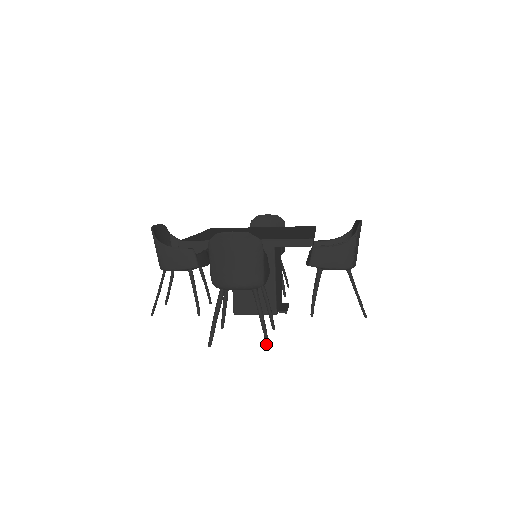
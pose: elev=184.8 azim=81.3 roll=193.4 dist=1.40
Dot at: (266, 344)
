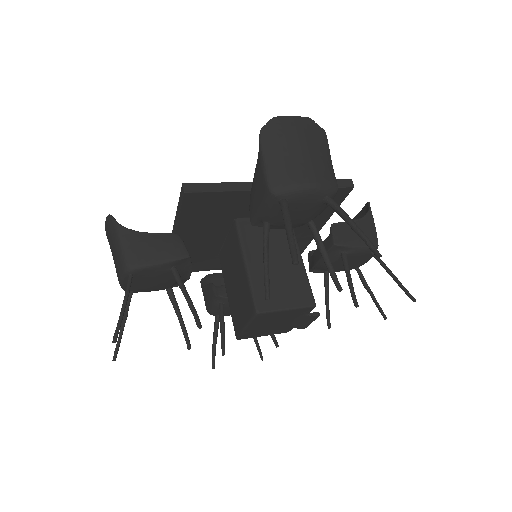
Dot at: (376, 250)
